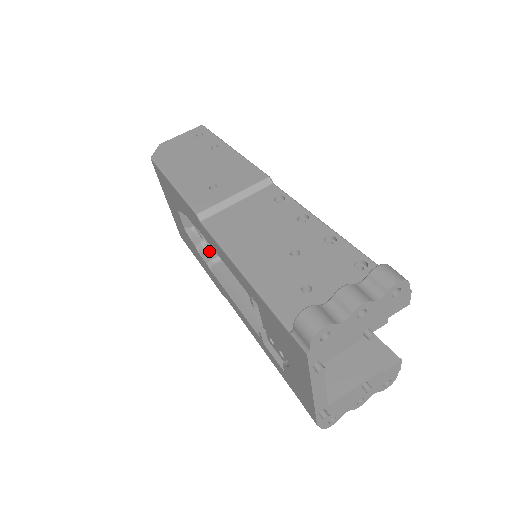
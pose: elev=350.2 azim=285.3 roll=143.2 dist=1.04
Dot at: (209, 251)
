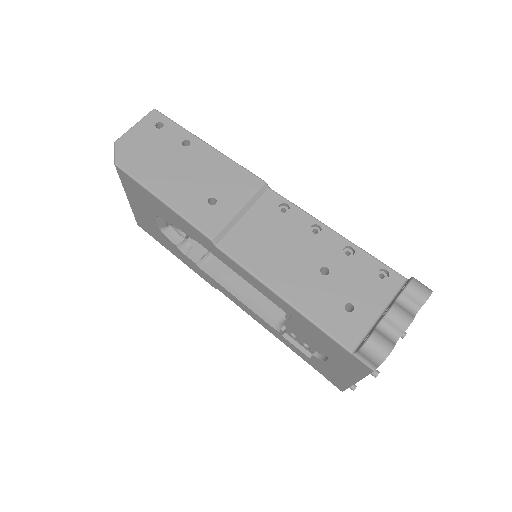
Dot at: (194, 250)
